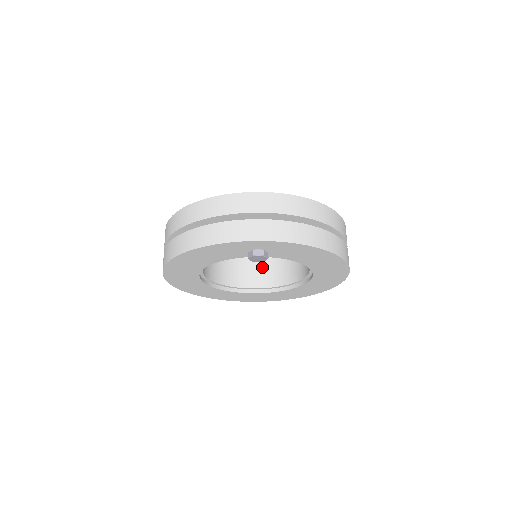
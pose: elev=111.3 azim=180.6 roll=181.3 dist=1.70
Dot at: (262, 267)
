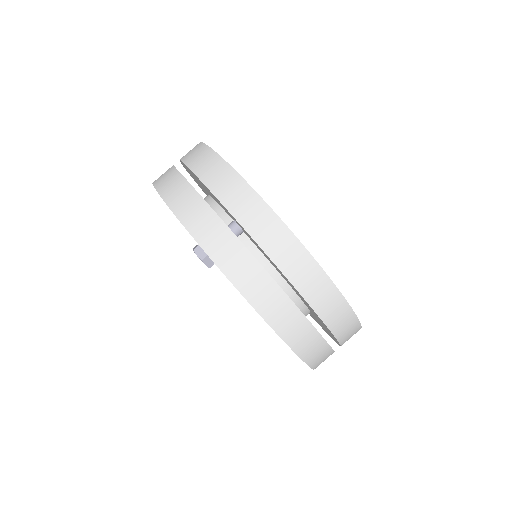
Dot at: occluded
